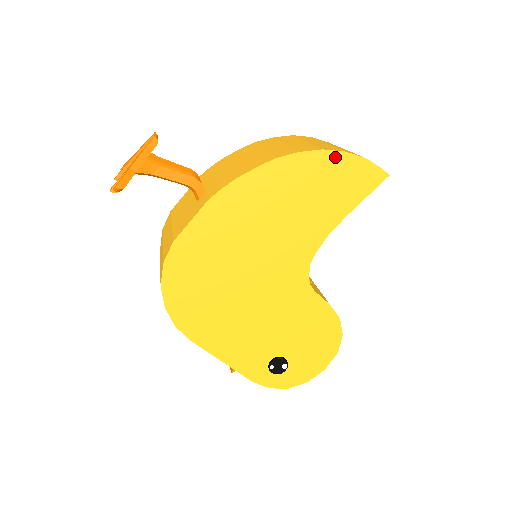
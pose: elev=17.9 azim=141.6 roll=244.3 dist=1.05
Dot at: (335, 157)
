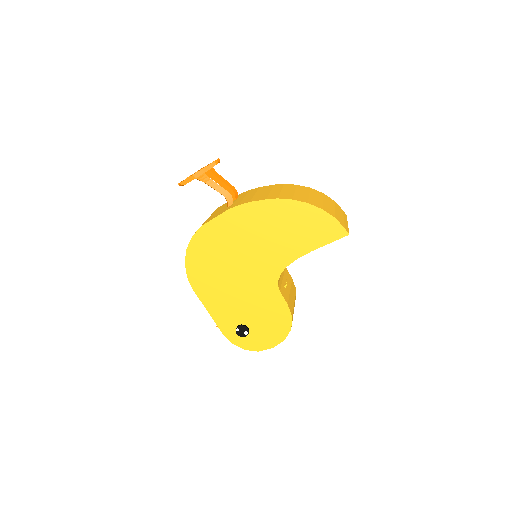
Dot at: (315, 210)
